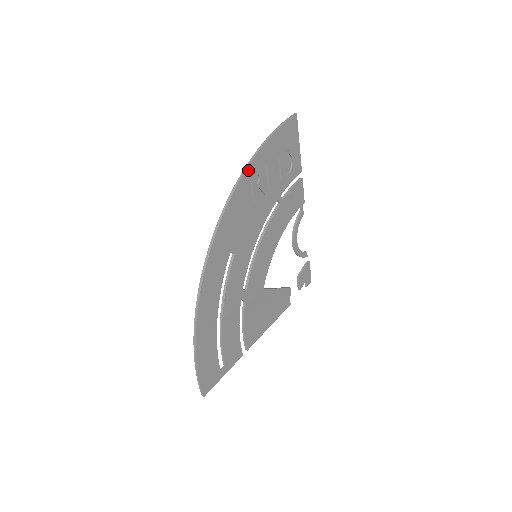
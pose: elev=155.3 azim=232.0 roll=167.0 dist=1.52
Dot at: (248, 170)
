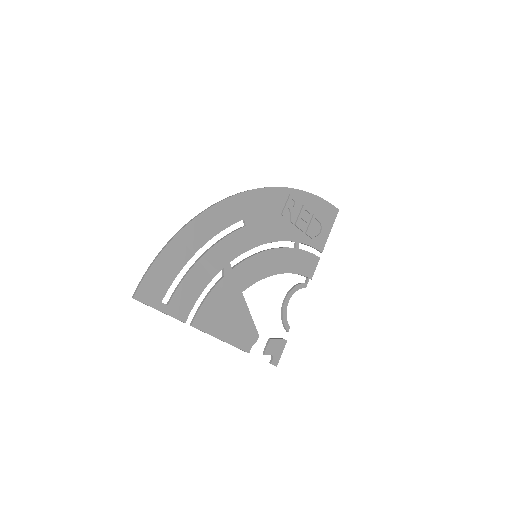
Dot at: (291, 190)
